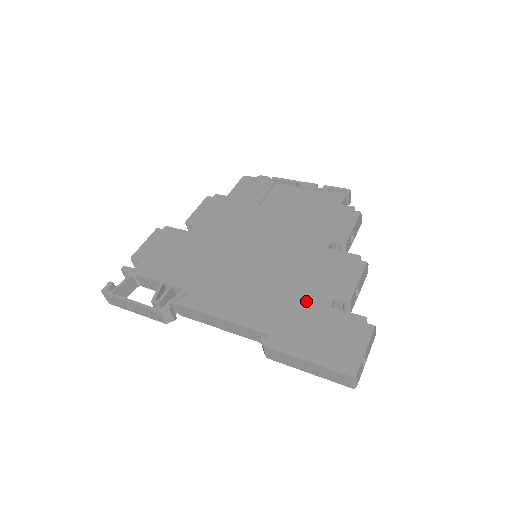
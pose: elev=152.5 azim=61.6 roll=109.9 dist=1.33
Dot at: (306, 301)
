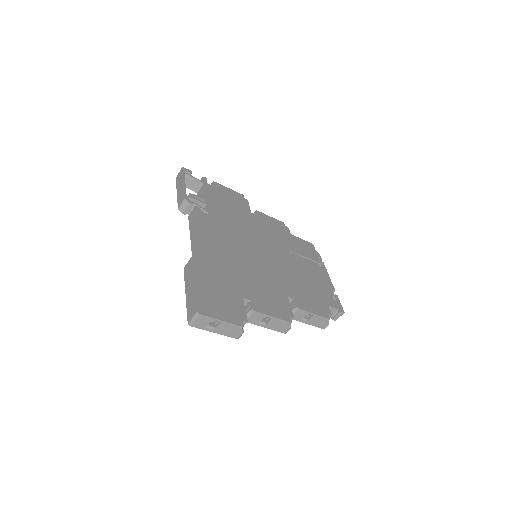
Dot at: (239, 282)
